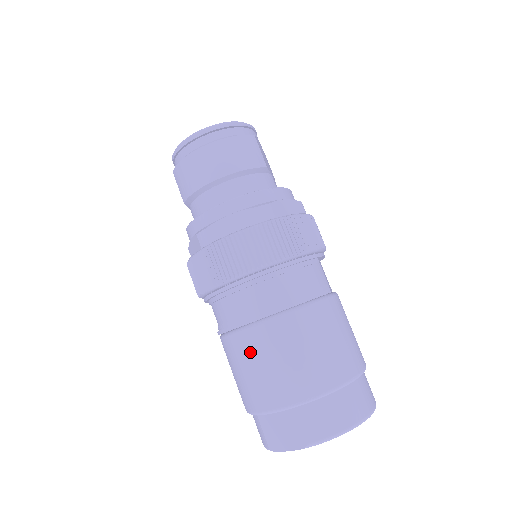
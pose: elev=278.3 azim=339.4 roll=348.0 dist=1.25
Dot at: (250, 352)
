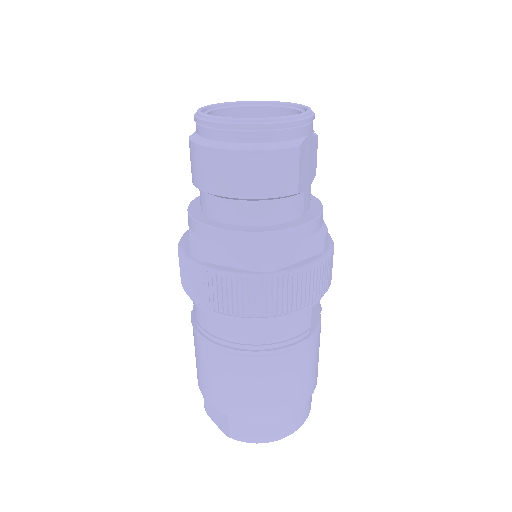
Dot at: (207, 361)
